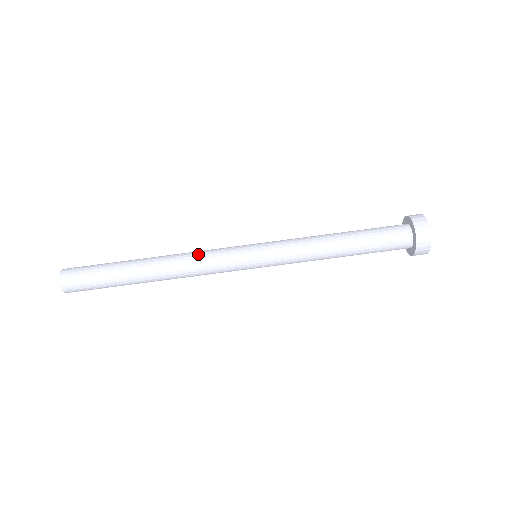
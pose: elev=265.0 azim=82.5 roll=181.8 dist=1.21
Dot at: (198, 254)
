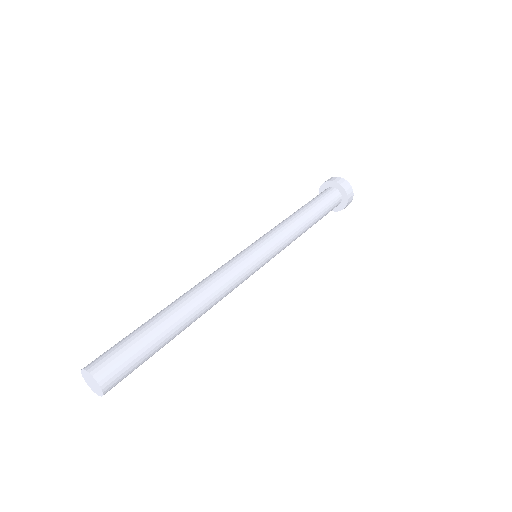
Dot at: (215, 273)
